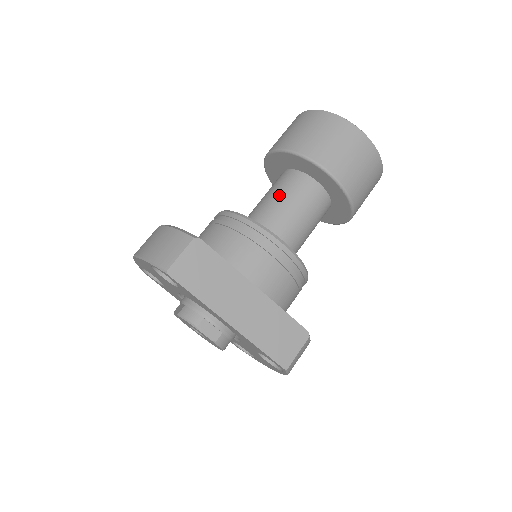
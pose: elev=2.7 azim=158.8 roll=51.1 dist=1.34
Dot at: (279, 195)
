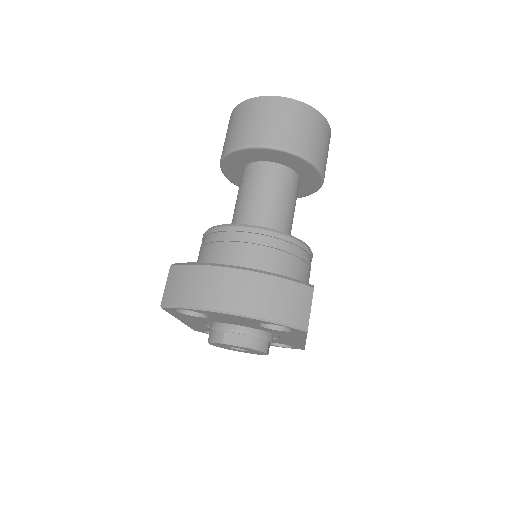
Dot at: (284, 197)
